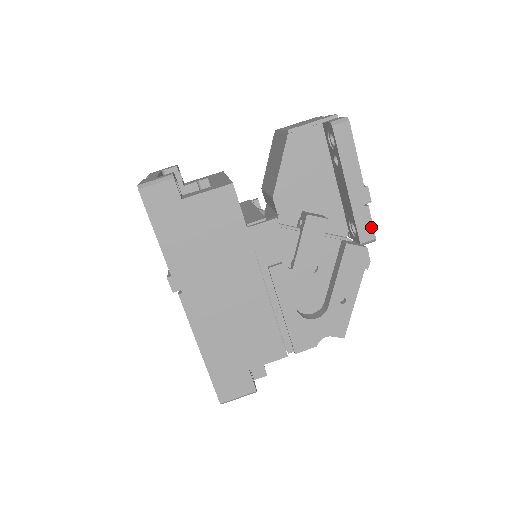
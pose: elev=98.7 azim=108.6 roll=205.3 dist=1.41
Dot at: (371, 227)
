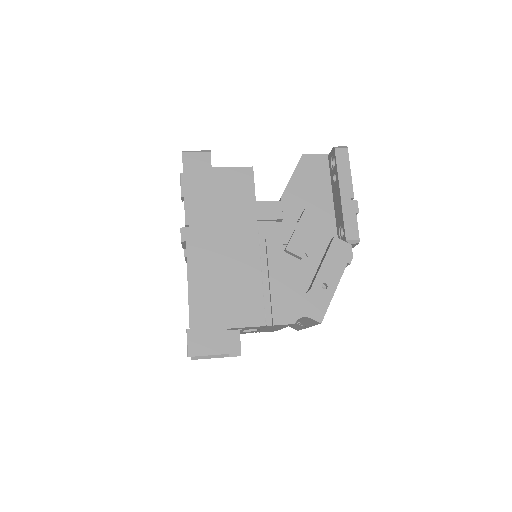
Dot at: (356, 229)
